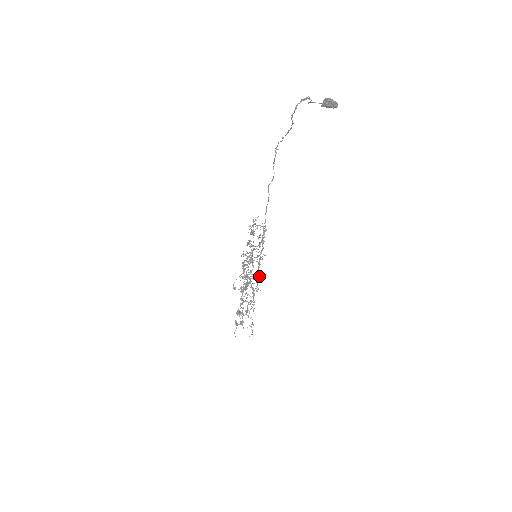
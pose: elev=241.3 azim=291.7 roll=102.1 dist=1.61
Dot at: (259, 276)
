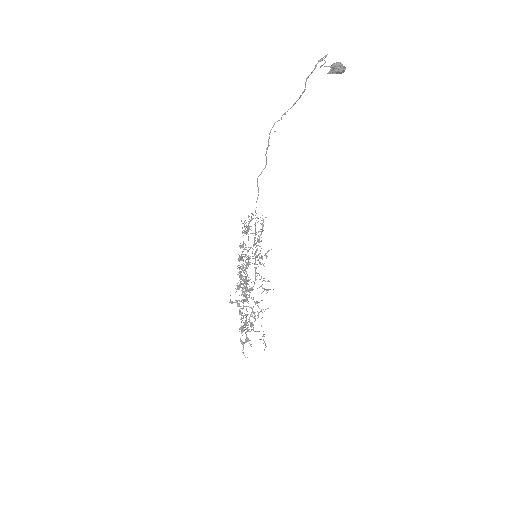
Dot at: (263, 278)
